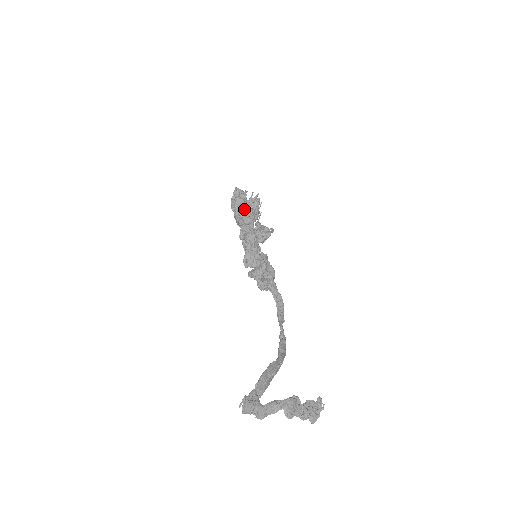
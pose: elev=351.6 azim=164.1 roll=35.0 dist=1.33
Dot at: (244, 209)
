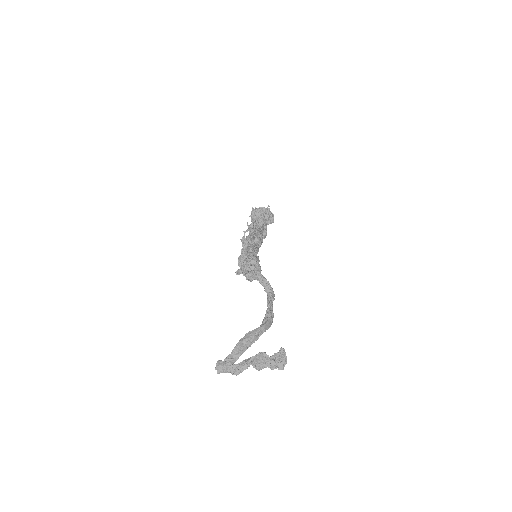
Dot at: occluded
